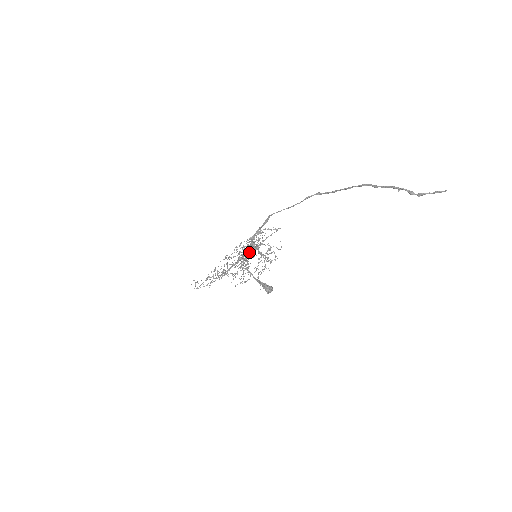
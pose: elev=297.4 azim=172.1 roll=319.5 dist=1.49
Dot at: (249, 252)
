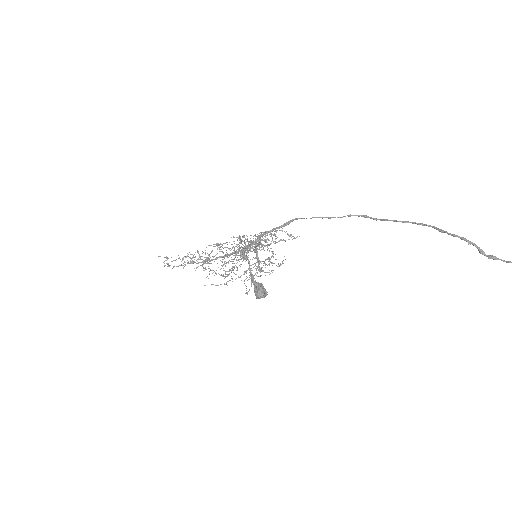
Dot at: (247, 251)
